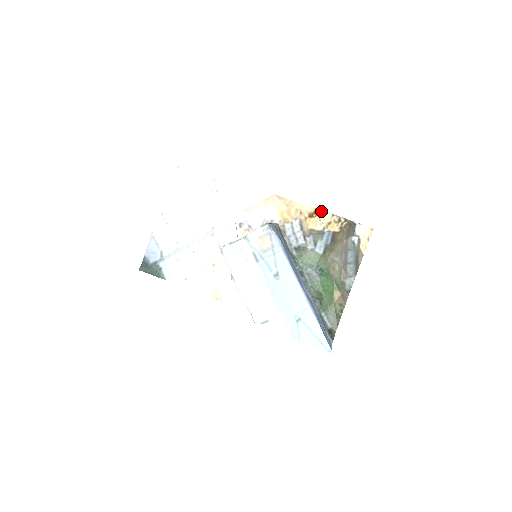
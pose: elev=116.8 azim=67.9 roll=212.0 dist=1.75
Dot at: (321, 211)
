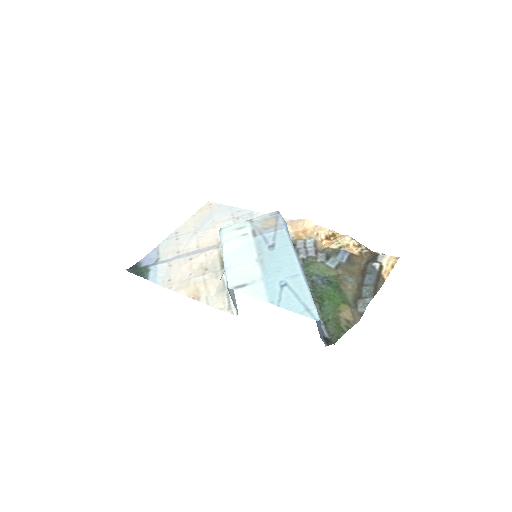
Dot at: (340, 235)
